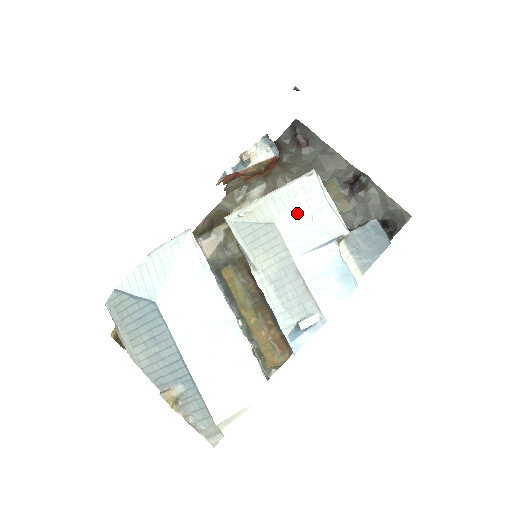
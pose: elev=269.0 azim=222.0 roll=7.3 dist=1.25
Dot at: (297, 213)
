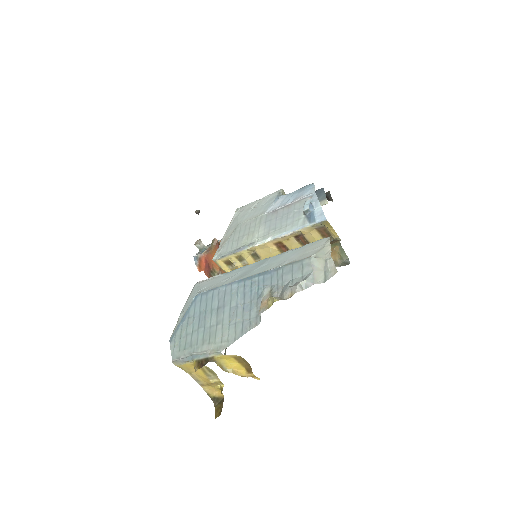
Dot at: (246, 214)
